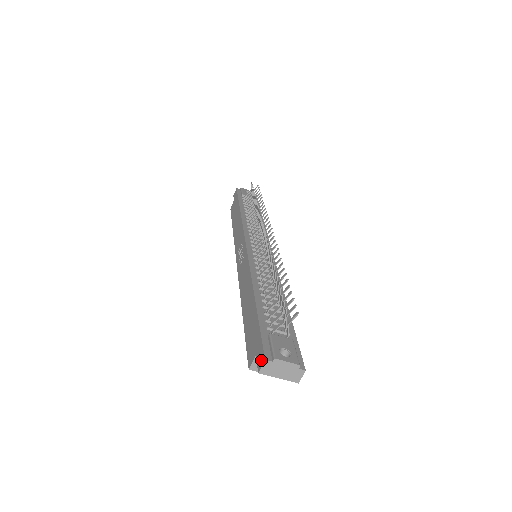
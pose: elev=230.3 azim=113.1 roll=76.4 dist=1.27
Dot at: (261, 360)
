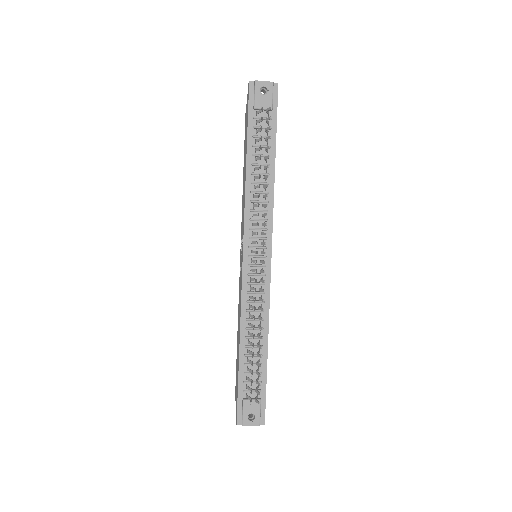
Dot at: (236, 418)
